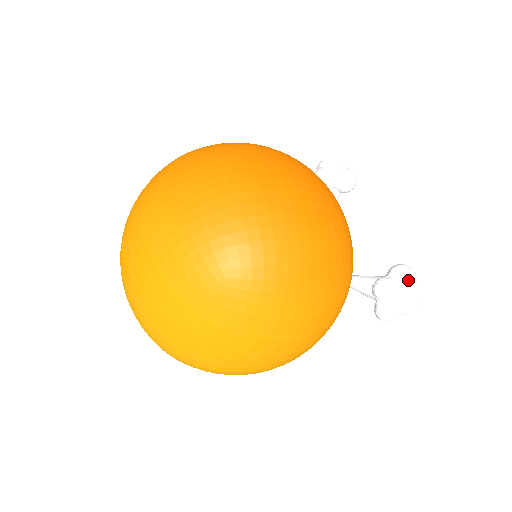
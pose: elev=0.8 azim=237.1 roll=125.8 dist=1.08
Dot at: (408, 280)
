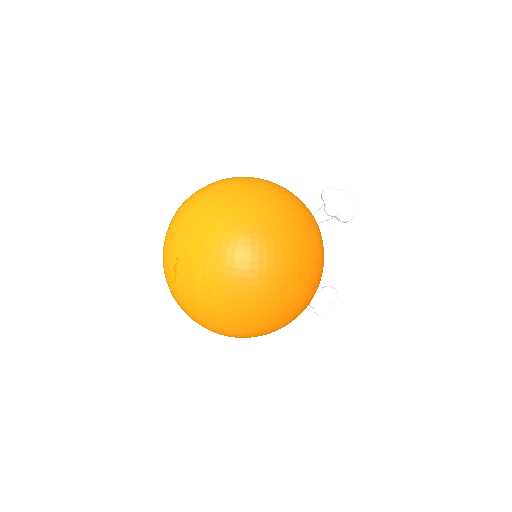
Dot at: (330, 303)
